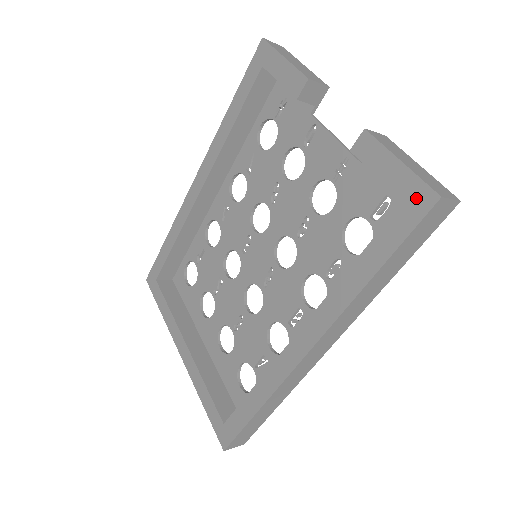
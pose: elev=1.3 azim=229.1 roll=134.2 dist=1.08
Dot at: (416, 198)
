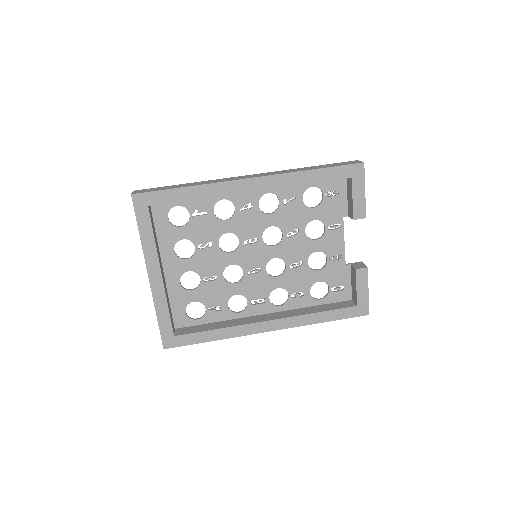
Dot at: (362, 309)
